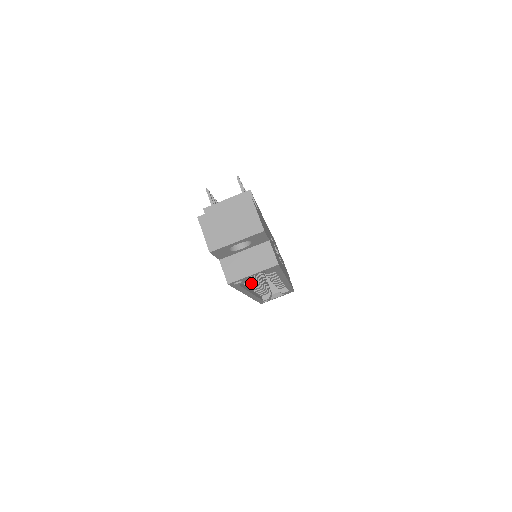
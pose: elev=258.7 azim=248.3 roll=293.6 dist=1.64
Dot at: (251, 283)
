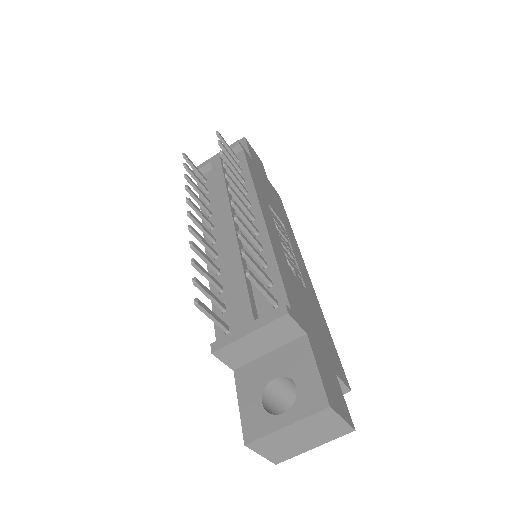
Dot at: occluded
